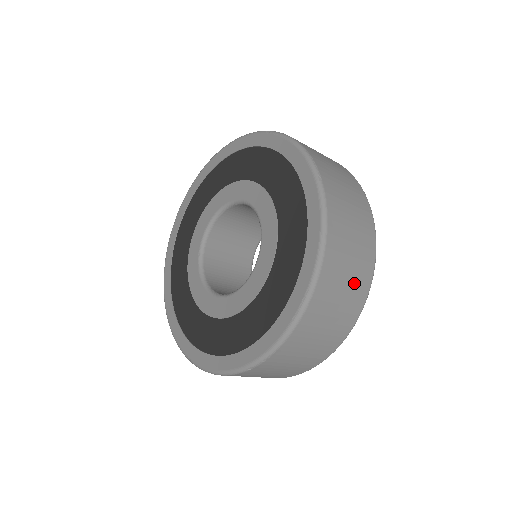
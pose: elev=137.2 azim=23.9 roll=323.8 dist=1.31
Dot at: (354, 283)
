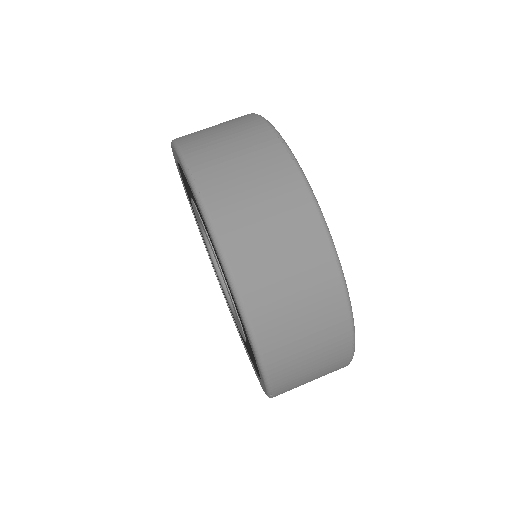
Dot at: (305, 276)
